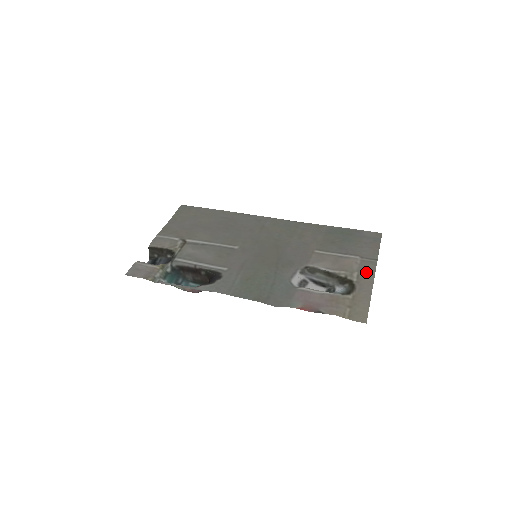
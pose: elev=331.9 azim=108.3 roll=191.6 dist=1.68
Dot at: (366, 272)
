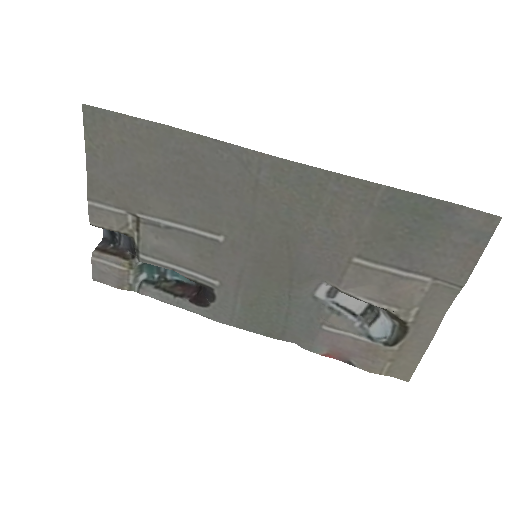
Dot at: (434, 305)
